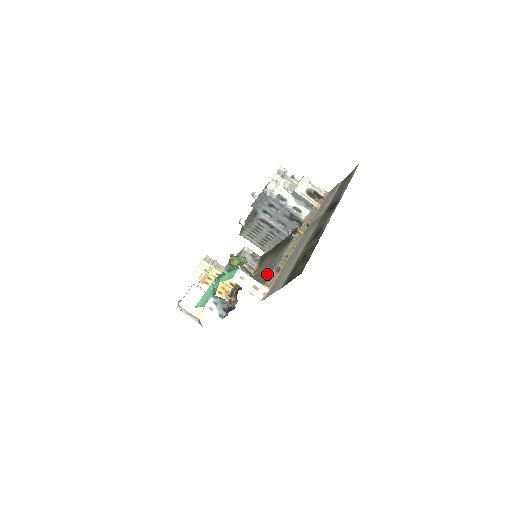
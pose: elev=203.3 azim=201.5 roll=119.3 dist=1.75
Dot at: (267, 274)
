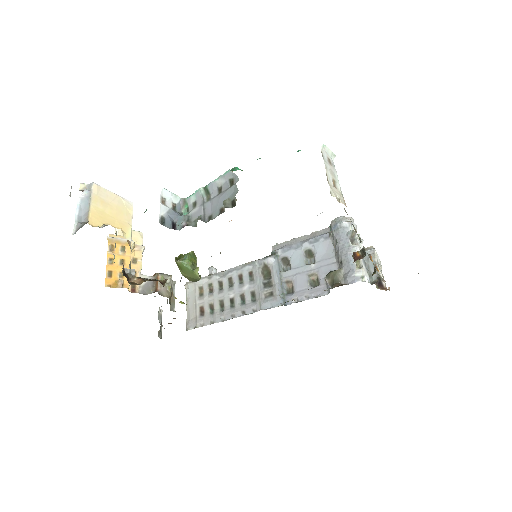
Dot at: occluded
